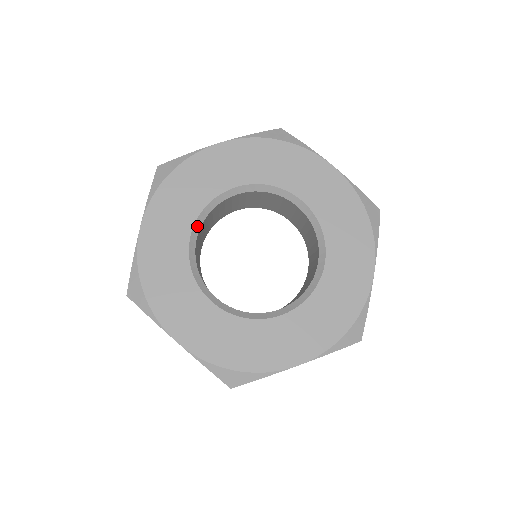
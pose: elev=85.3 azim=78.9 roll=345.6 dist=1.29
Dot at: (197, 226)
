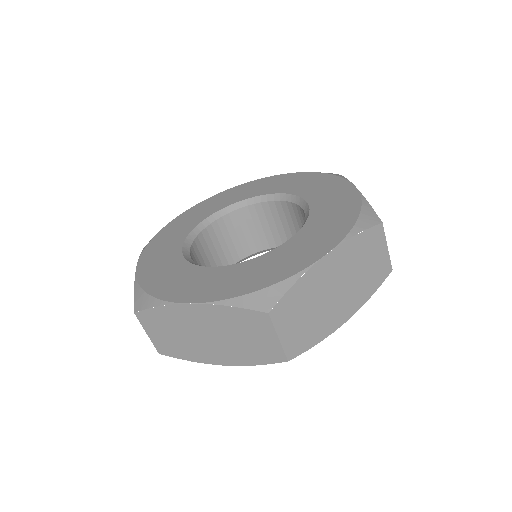
Dot at: (187, 245)
